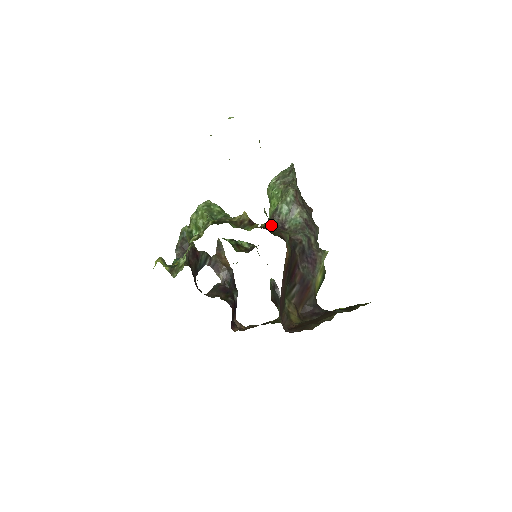
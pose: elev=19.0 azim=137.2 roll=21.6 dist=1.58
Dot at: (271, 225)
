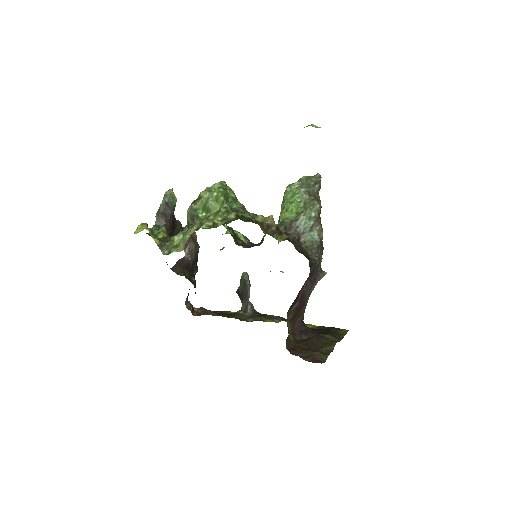
Dot at: occluded
